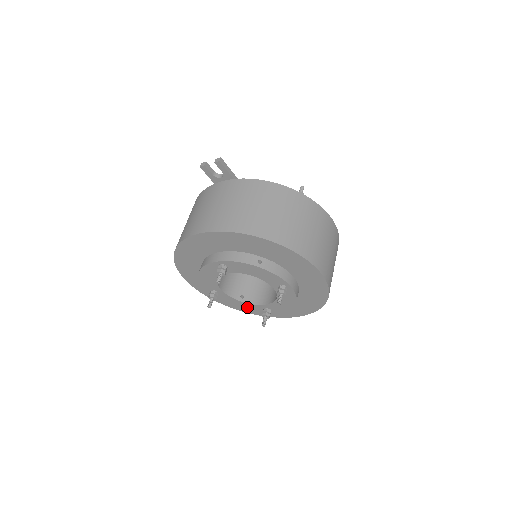
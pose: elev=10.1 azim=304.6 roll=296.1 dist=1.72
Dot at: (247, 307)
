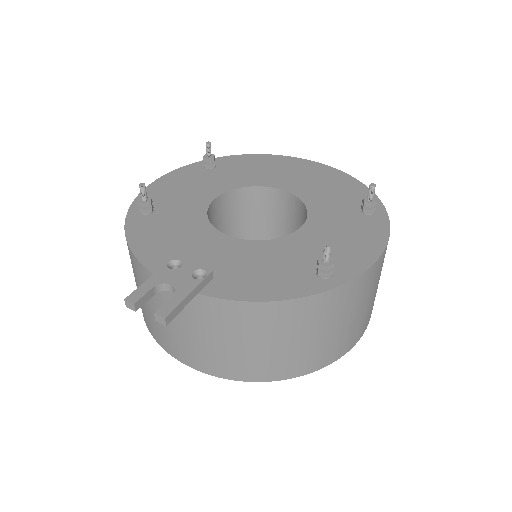
Dot at: occluded
